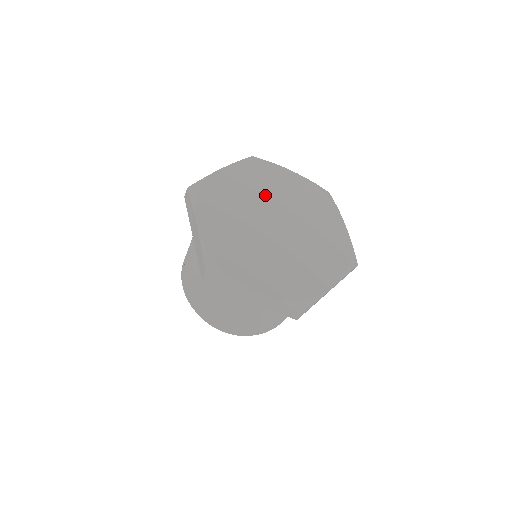
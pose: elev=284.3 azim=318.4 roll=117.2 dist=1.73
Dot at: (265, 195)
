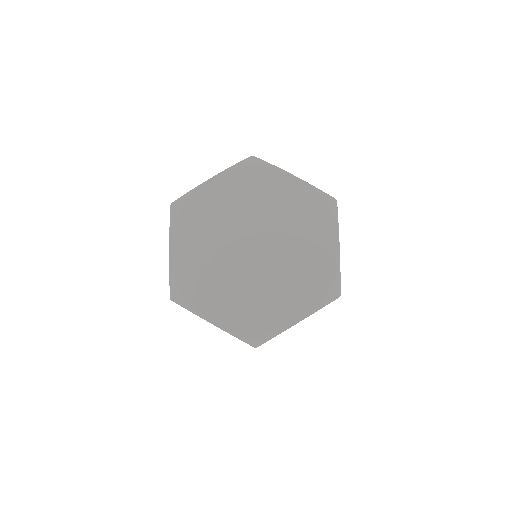
Dot at: (250, 211)
